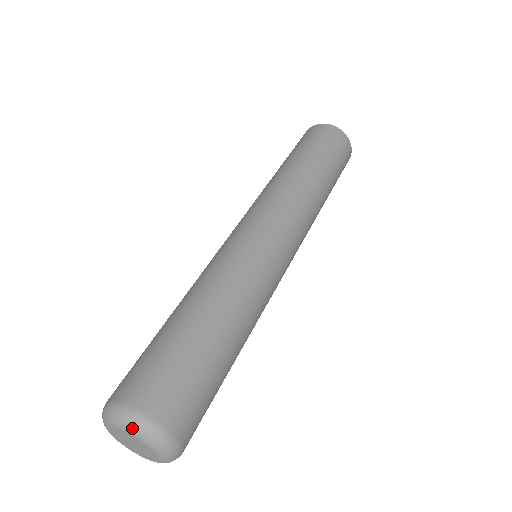
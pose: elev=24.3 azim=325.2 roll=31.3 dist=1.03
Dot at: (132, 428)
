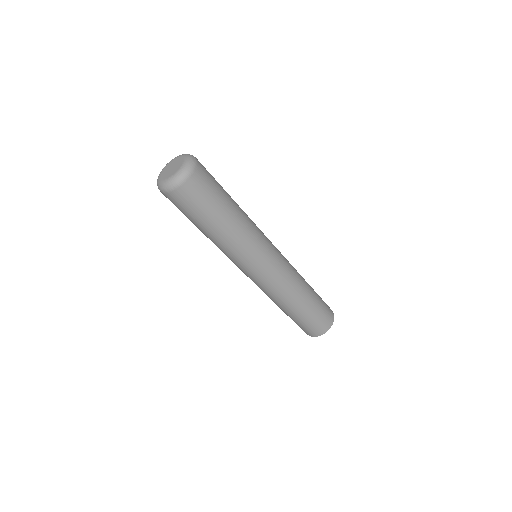
Dot at: (186, 154)
